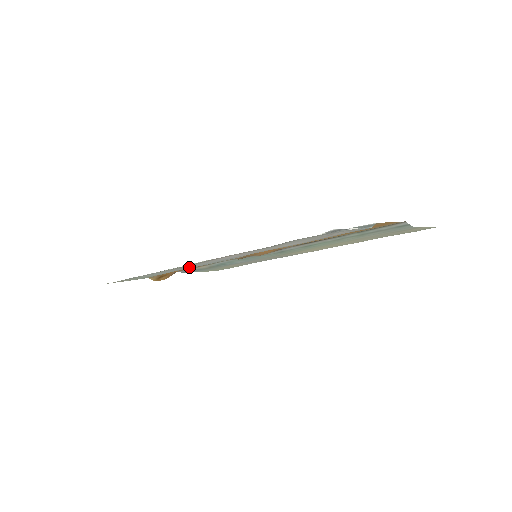
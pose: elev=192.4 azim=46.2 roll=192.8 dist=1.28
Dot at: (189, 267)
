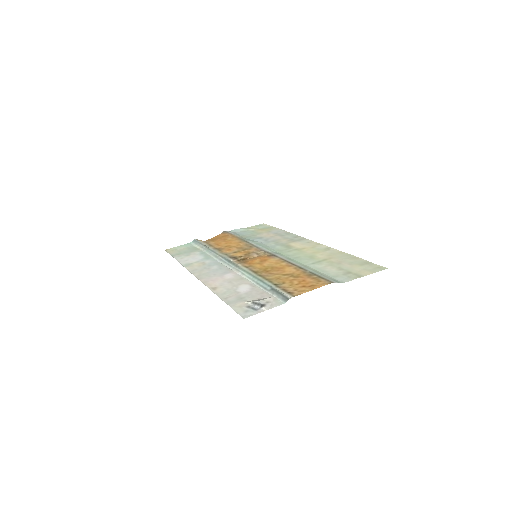
Dot at: (206, 263)
